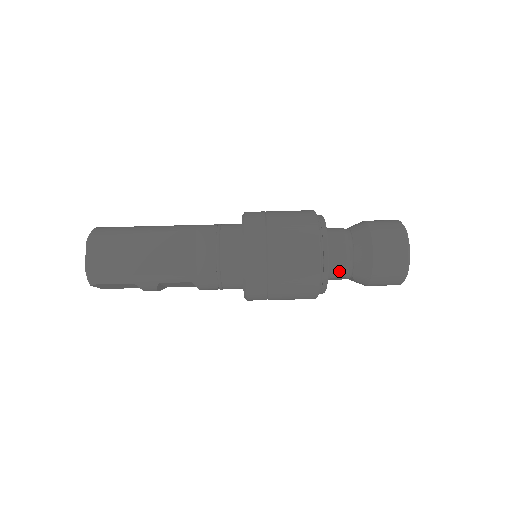
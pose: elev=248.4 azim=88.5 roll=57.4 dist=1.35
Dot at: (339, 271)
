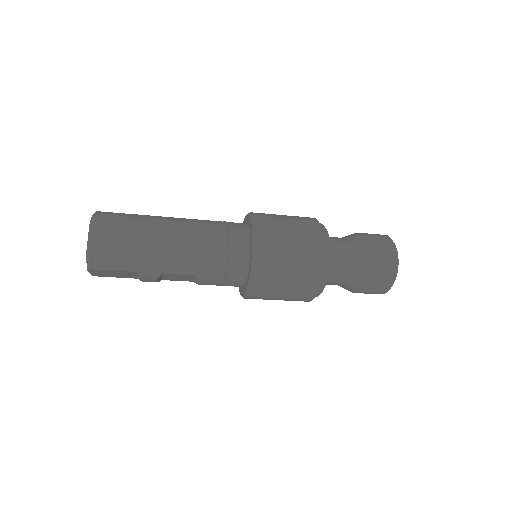
Dot at: (335, 276)
